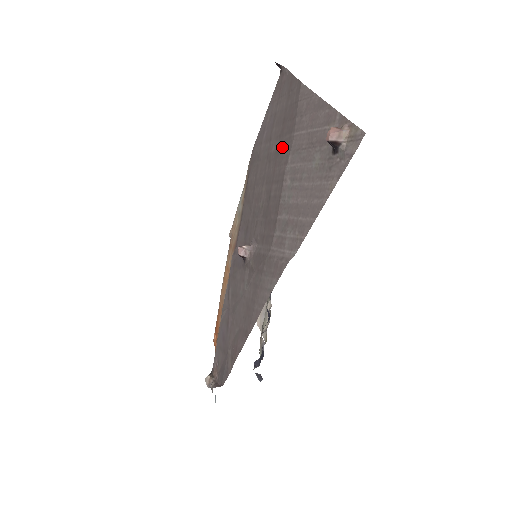
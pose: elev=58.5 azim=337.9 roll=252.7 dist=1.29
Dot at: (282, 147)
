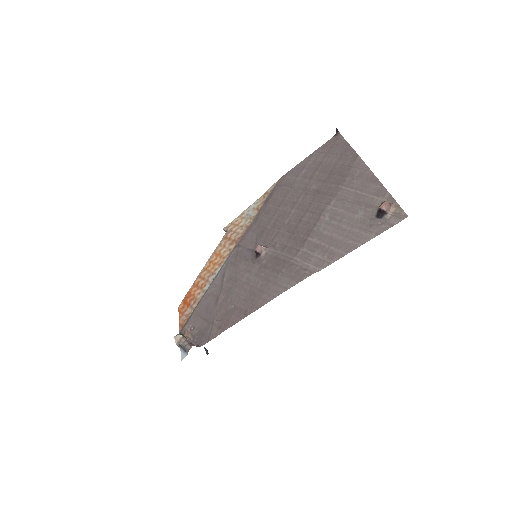
Dot at: (325, 190)
